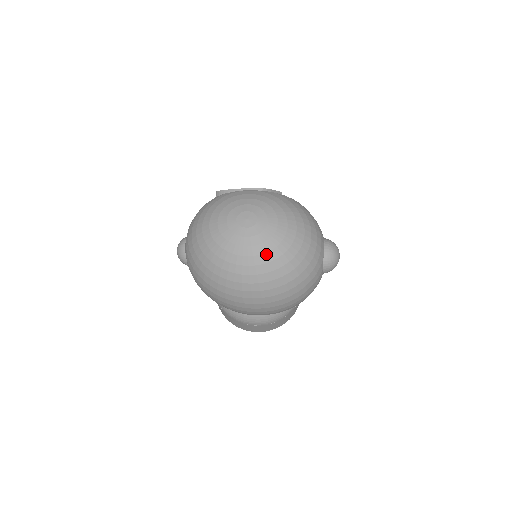
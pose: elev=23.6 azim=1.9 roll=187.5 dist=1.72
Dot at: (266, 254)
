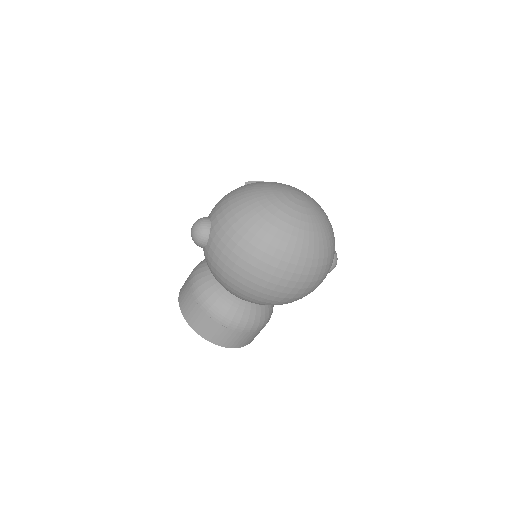
Dot at: (317, 225)
